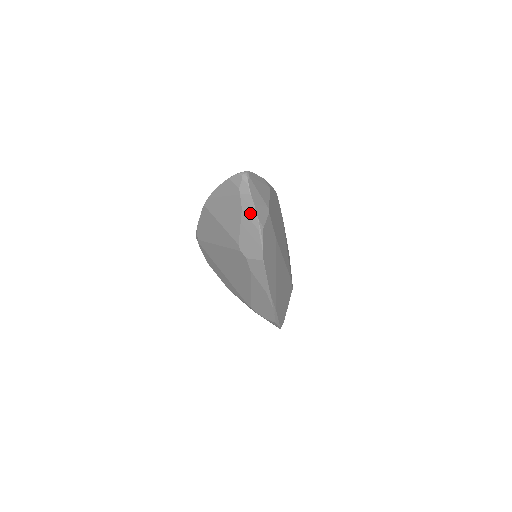
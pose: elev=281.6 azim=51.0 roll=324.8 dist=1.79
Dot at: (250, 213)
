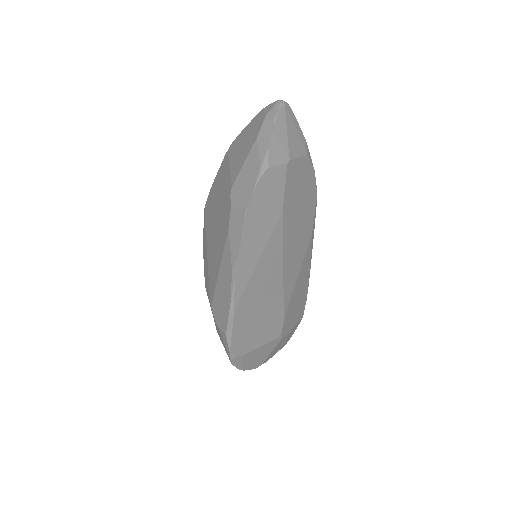
Dot at: (263, 143)
